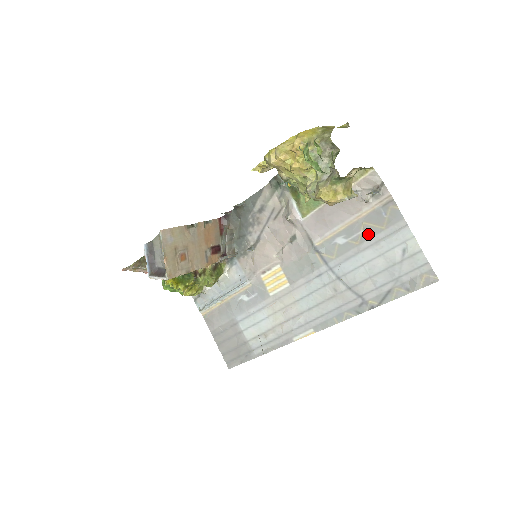
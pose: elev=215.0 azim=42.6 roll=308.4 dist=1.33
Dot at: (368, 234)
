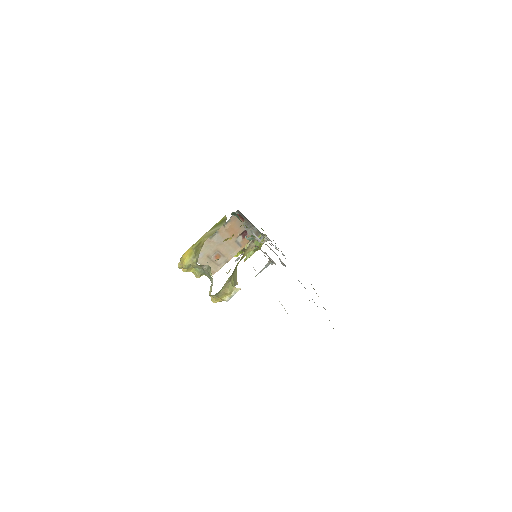
Dot at: occluded
